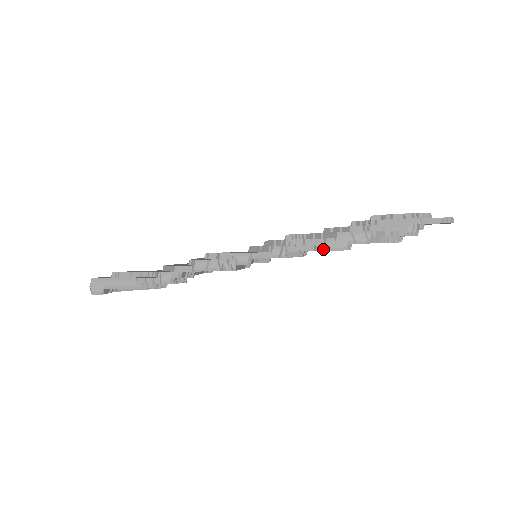
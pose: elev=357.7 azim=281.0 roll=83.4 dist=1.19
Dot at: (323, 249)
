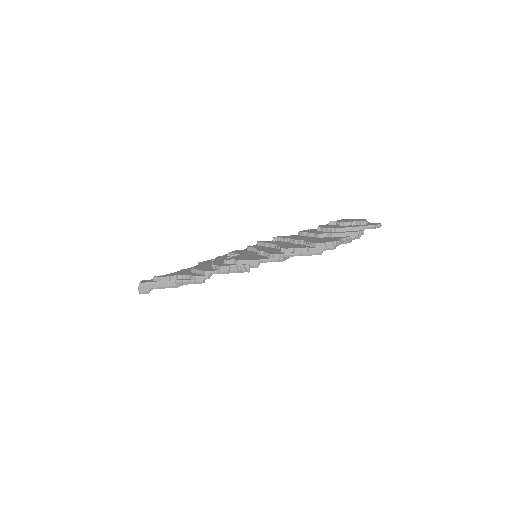
Dot at: (307, 255)
